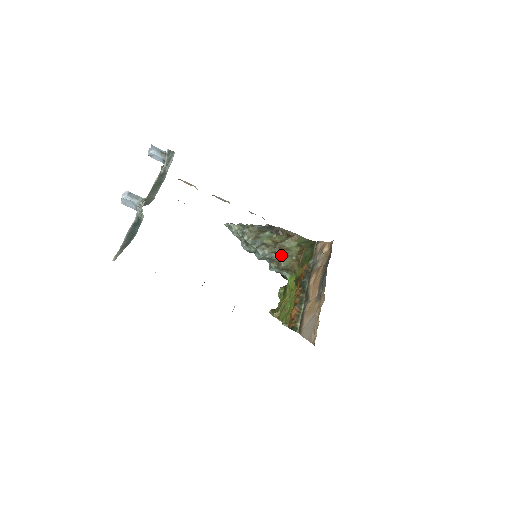
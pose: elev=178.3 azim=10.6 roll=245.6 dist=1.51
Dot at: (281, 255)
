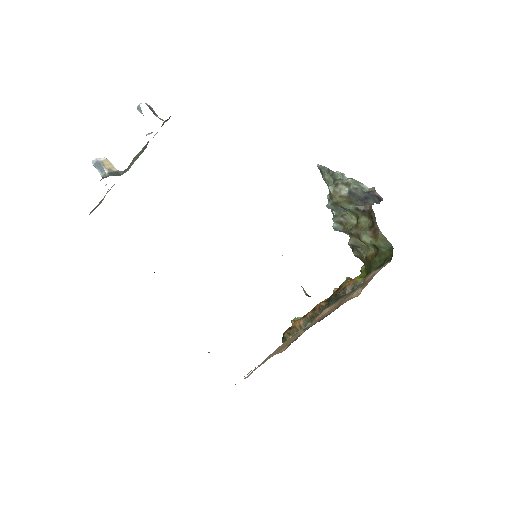
Dot at: (352, 243)
